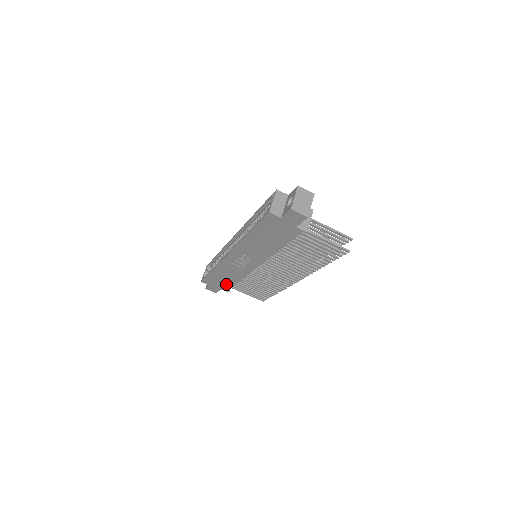
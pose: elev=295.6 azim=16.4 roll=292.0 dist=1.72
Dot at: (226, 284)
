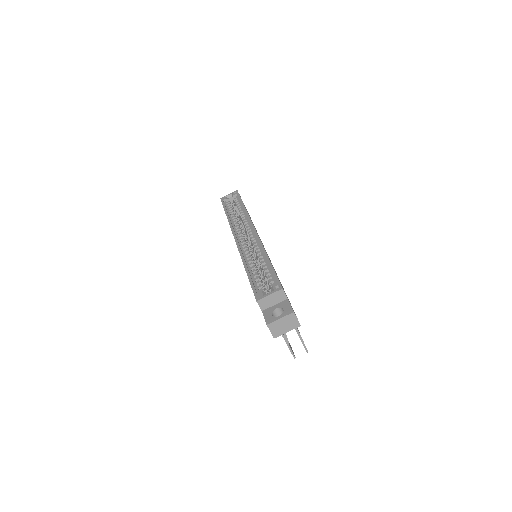
Dot at: occluded
